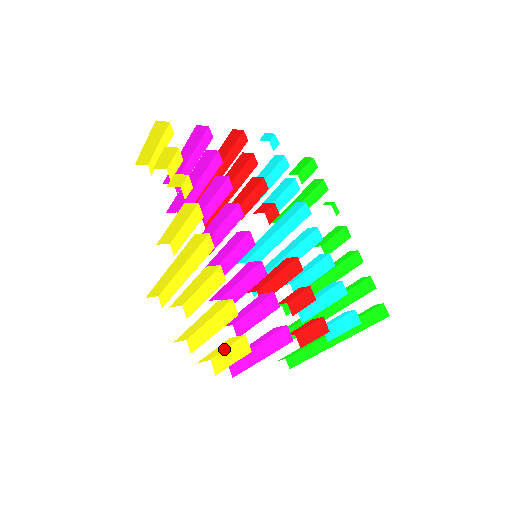
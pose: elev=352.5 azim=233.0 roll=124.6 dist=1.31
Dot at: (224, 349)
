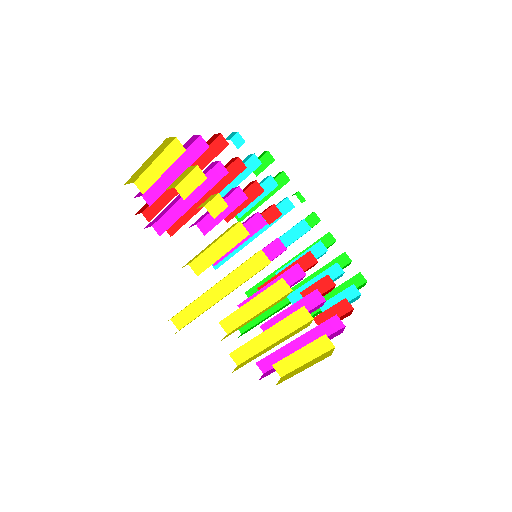
Dot at: (294, 352)
